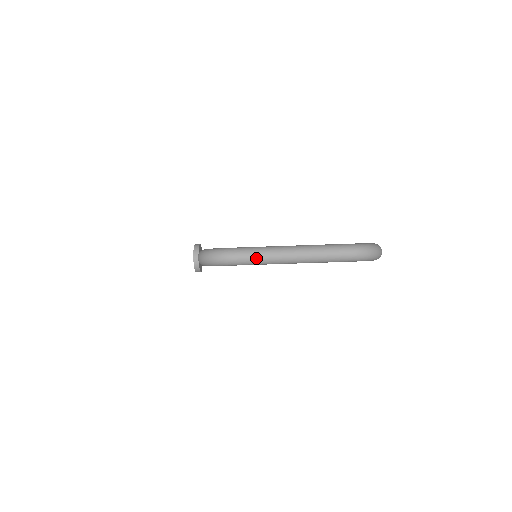
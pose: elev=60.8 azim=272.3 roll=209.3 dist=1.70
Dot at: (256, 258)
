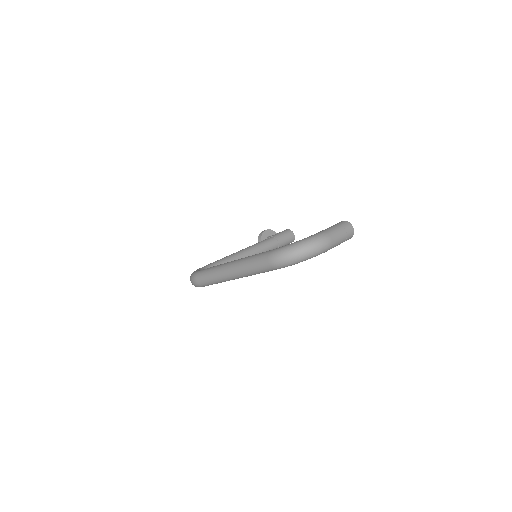
Dot at: (210, 280)
